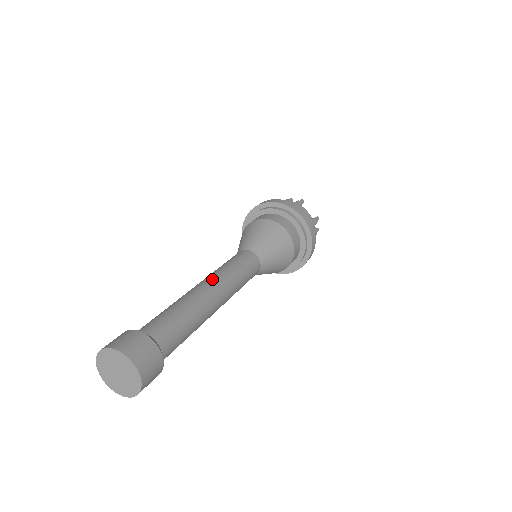
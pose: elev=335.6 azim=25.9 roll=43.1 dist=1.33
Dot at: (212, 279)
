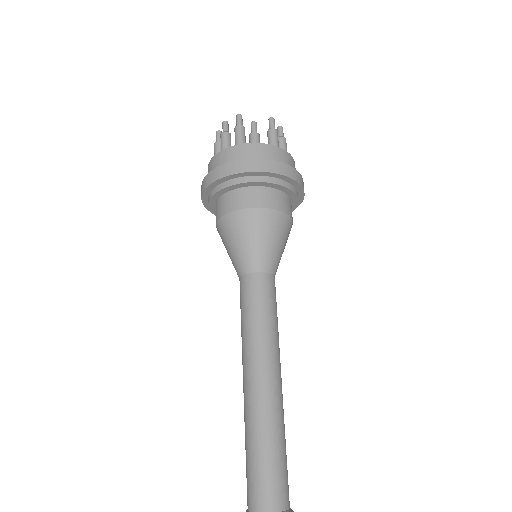
Dot at: (252, 367)
